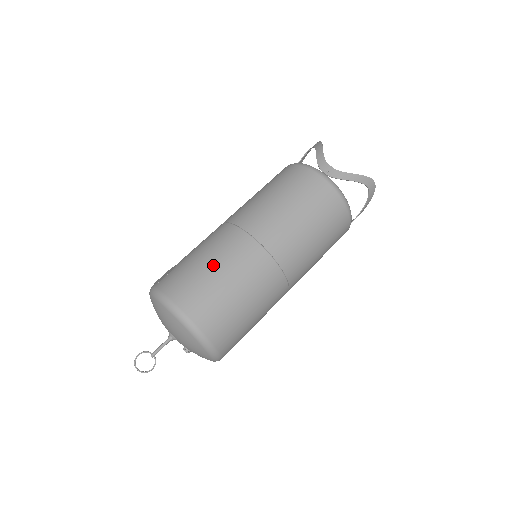
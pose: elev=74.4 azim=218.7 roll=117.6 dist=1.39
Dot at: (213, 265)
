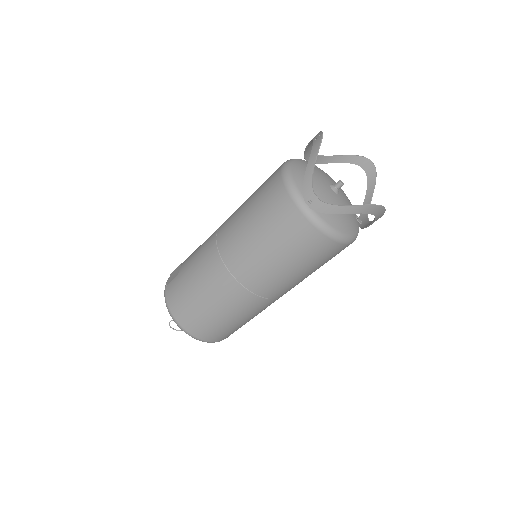
Dot at: (198, 291)
